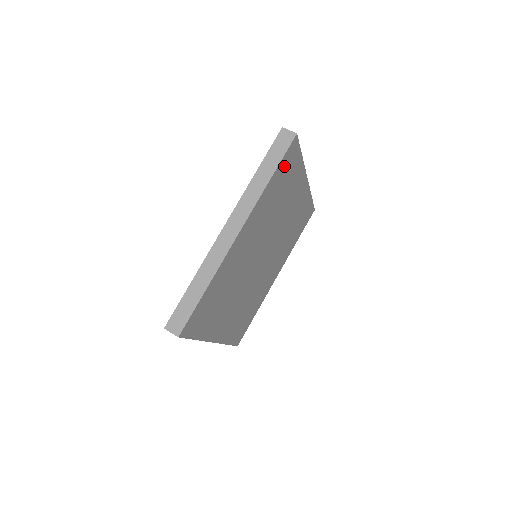
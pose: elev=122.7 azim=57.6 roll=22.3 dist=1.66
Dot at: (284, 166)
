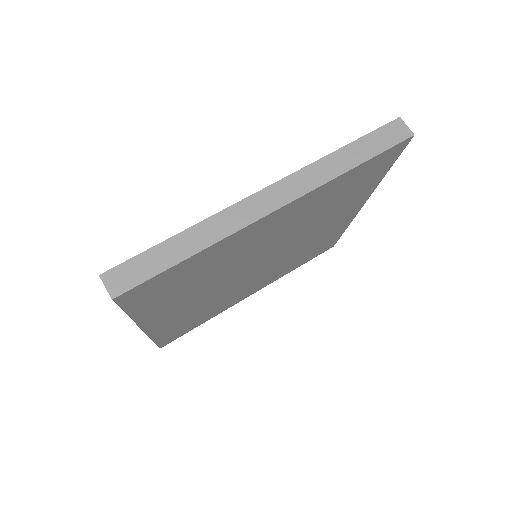
Dot at: (372, 165)
